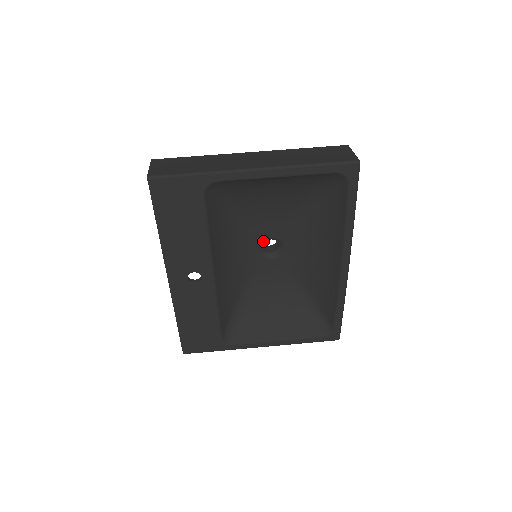
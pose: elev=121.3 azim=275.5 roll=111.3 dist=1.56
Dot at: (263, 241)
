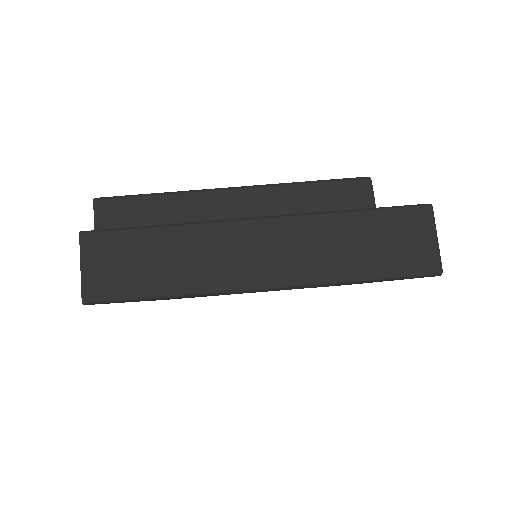
Dot at: occluded
